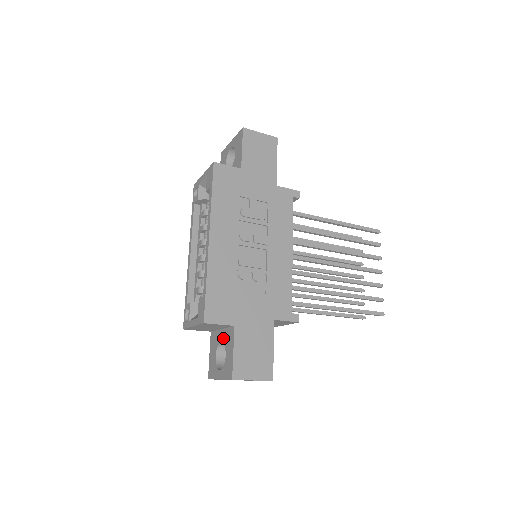
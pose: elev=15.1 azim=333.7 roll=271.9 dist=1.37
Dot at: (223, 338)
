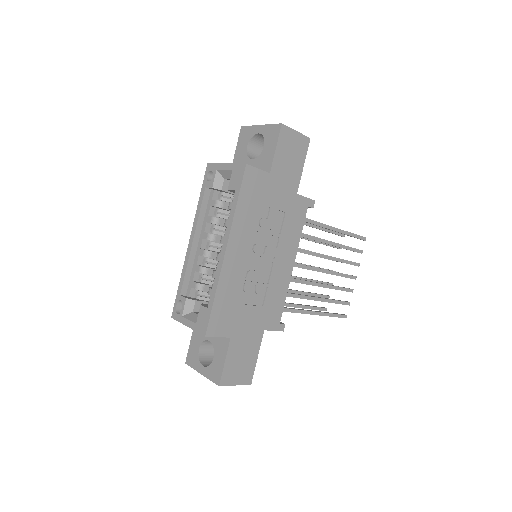
Dot at: (213, 339)
